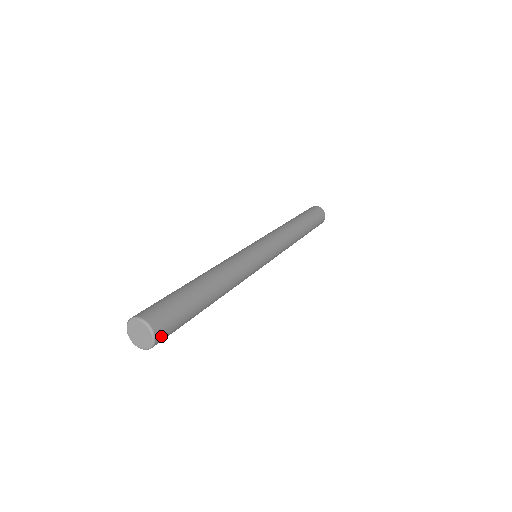
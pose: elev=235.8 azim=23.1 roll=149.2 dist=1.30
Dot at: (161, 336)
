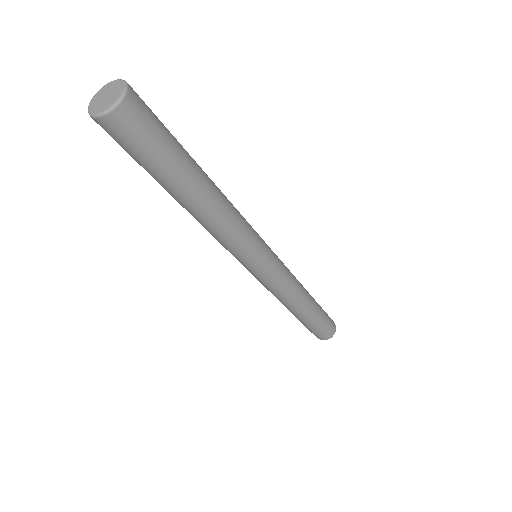
Dot at: (123, 118)
